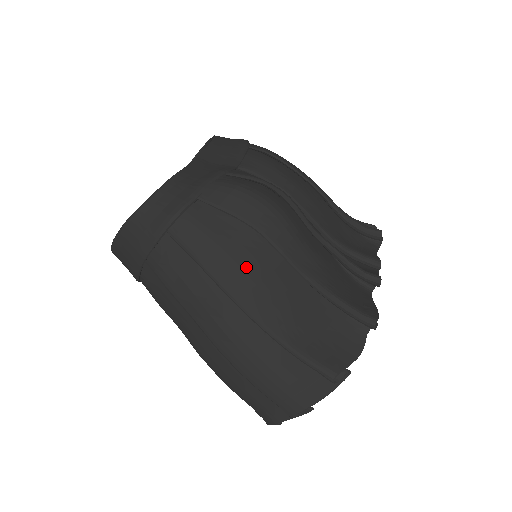
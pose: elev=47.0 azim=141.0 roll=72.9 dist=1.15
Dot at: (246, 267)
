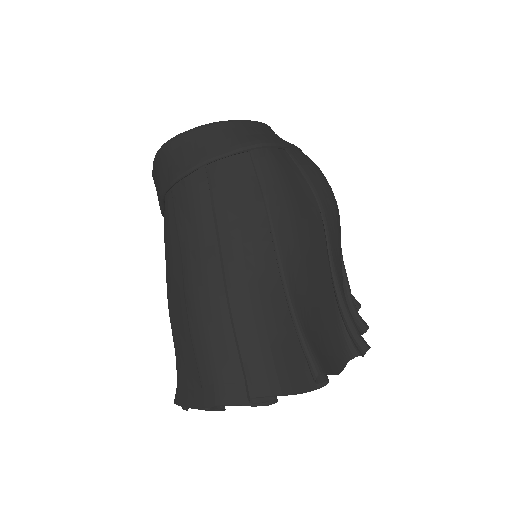
Dot at: (299, 224)
